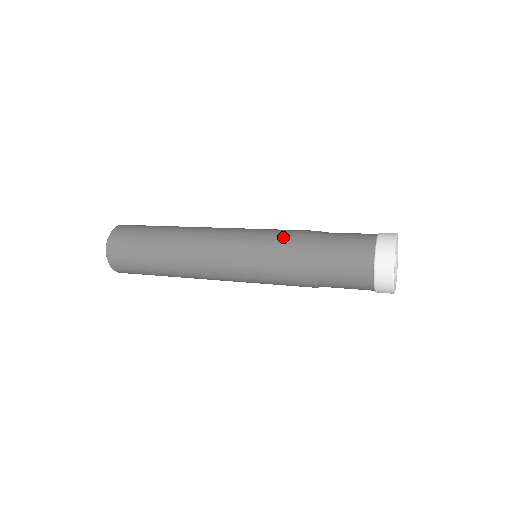
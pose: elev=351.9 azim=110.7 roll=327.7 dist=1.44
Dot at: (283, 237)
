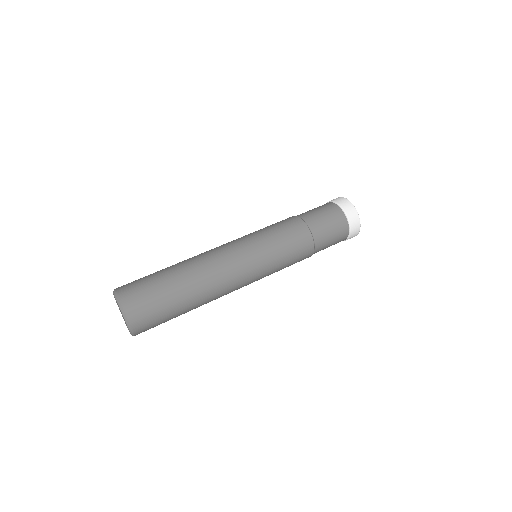
Dot at: (284, 234)
